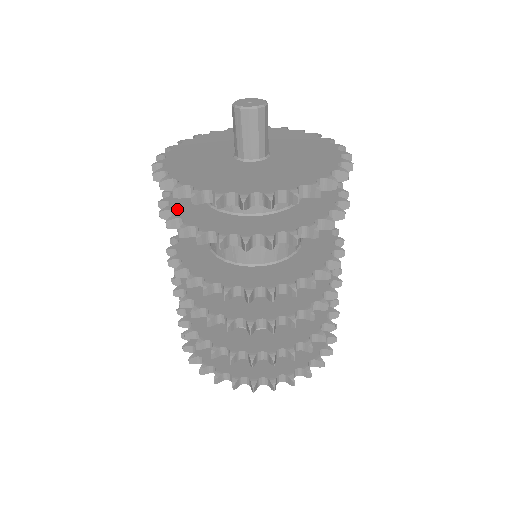
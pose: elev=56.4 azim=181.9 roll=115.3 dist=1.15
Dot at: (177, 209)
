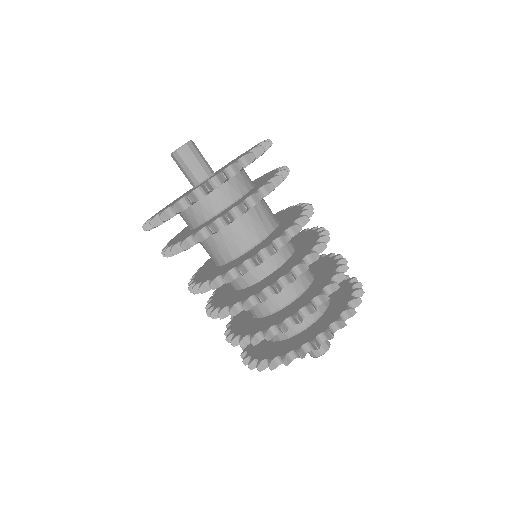
Dot at: (170, 242)
